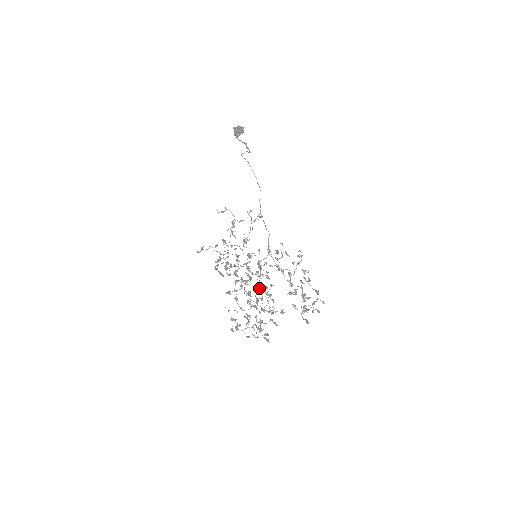
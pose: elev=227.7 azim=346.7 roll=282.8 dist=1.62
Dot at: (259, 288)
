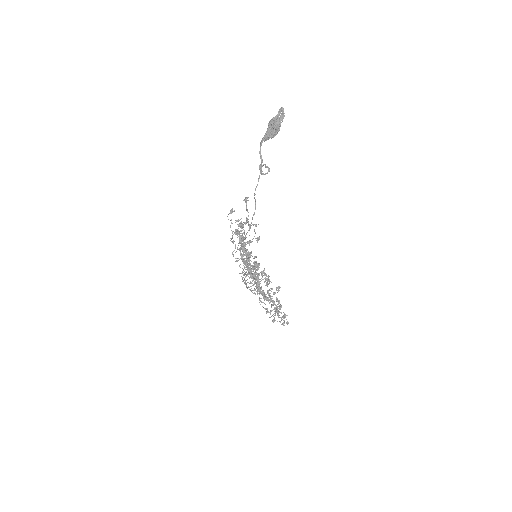
Dot at: occluded
